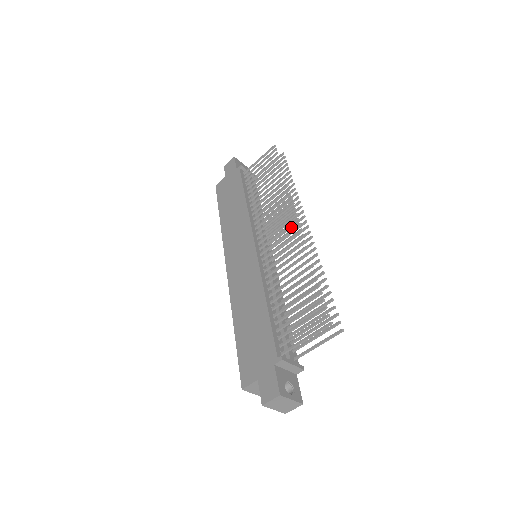
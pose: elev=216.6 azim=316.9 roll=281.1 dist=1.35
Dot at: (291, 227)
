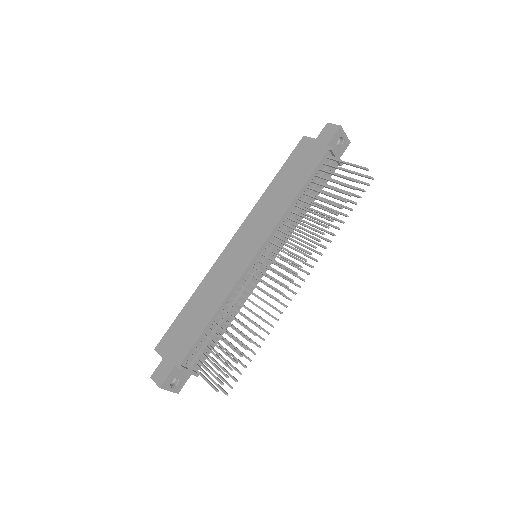
Dot at: (295, 267)
